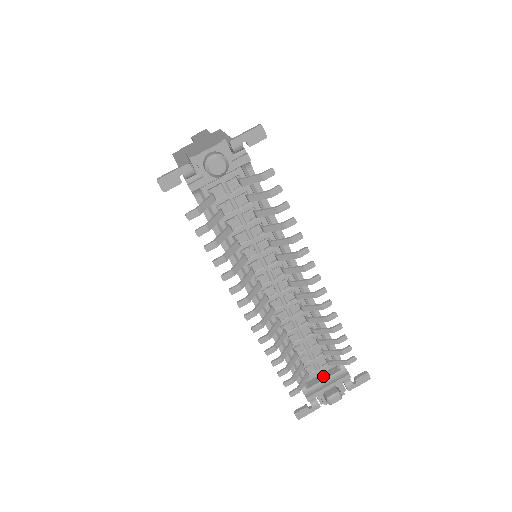
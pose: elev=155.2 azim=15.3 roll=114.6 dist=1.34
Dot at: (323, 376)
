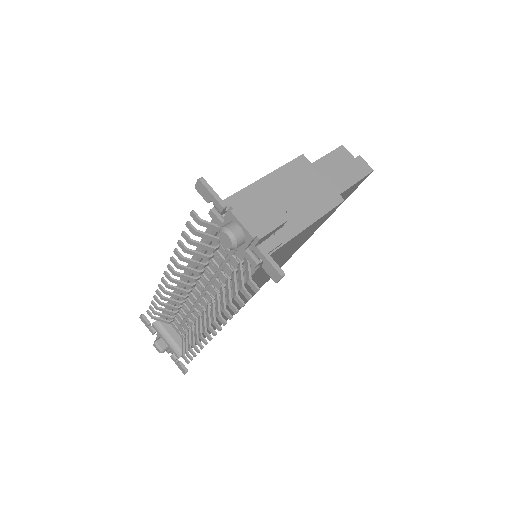
Dot at: (175, 334)
